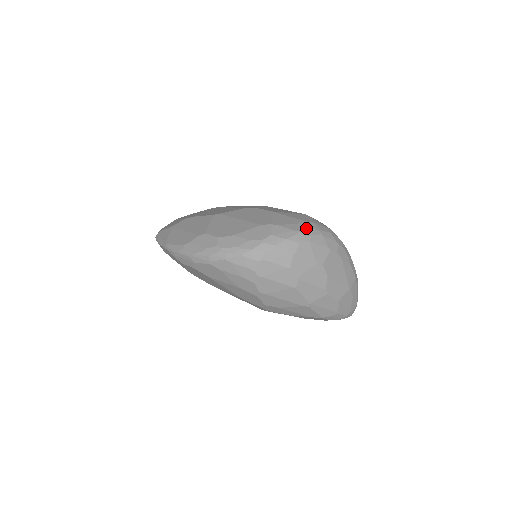
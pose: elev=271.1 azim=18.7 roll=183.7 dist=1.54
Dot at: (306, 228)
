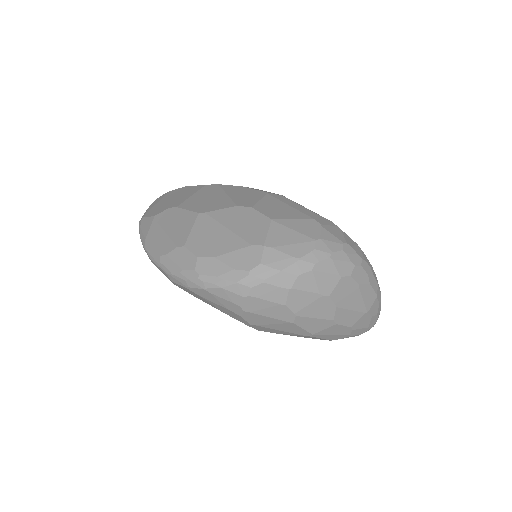
Dot at: (309, 252)
